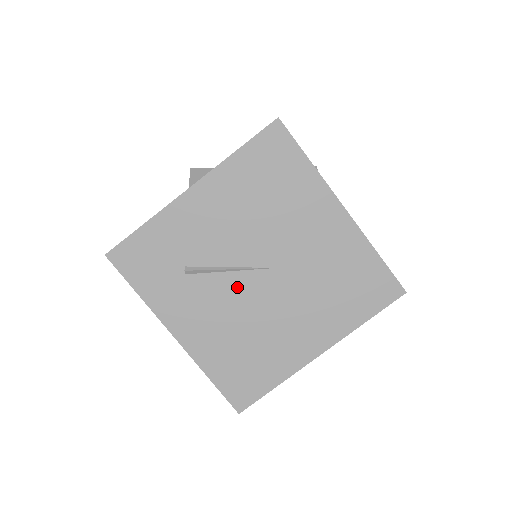
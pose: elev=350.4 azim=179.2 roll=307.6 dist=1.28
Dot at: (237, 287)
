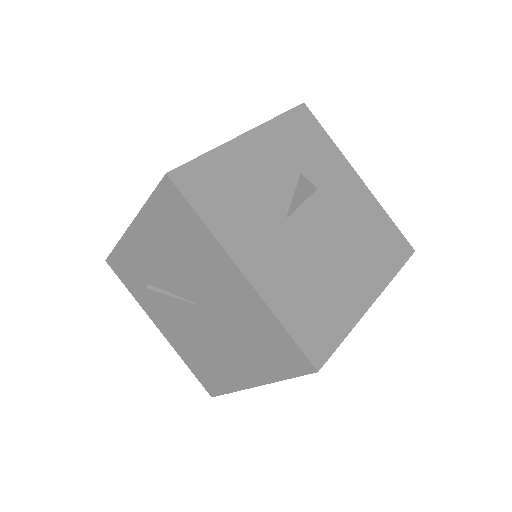
Dot at: (183, 311)
